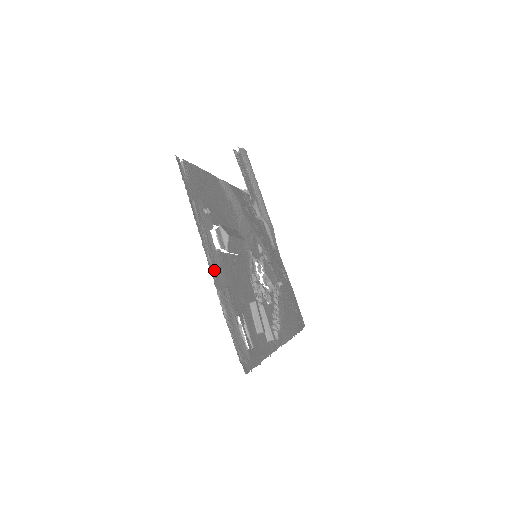
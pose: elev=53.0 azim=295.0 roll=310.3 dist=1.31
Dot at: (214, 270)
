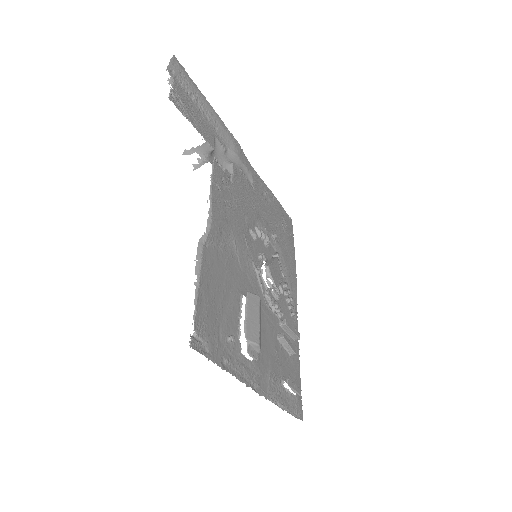
Dot at: (260, 385)
